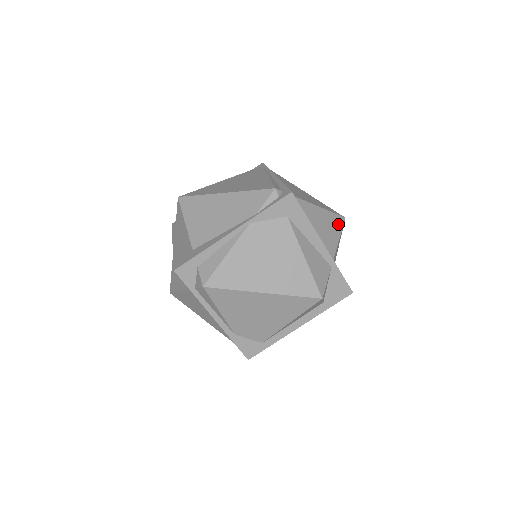
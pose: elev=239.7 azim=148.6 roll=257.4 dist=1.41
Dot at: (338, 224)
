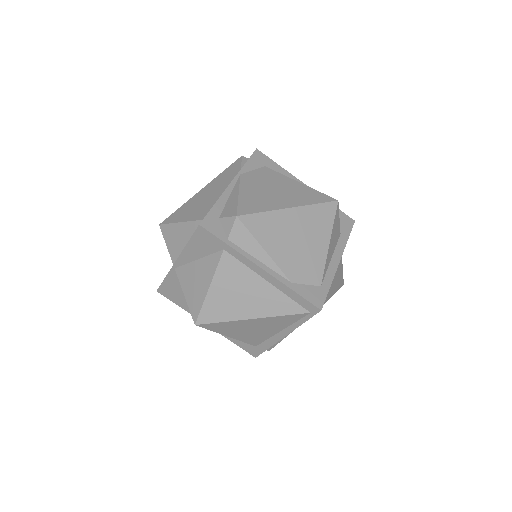
Dot at: occluded
